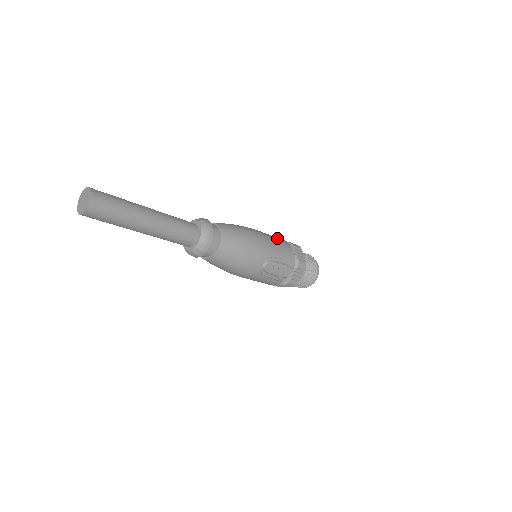
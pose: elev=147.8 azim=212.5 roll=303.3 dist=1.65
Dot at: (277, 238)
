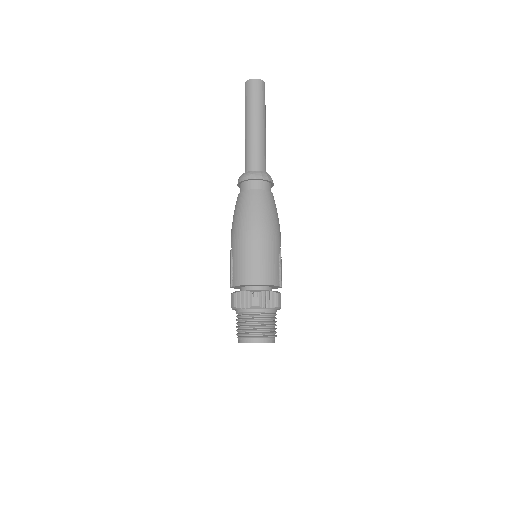
Dot at: occluded
